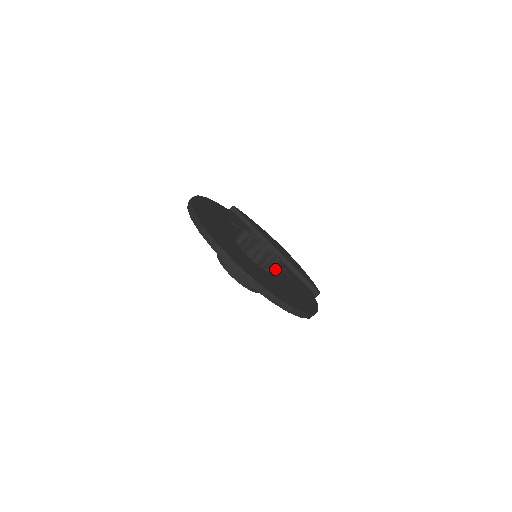
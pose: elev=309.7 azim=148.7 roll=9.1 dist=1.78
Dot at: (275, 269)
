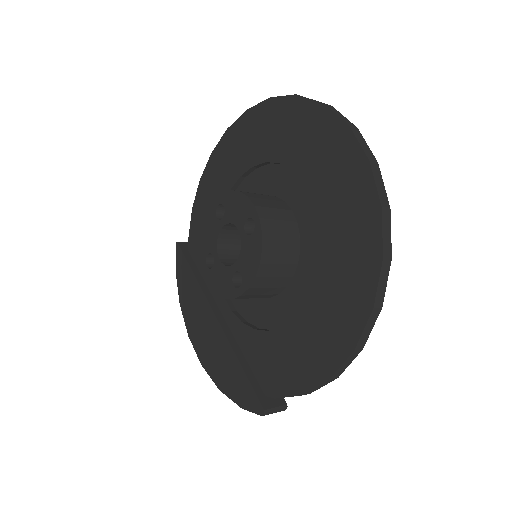
Dot at: (267, 297)
